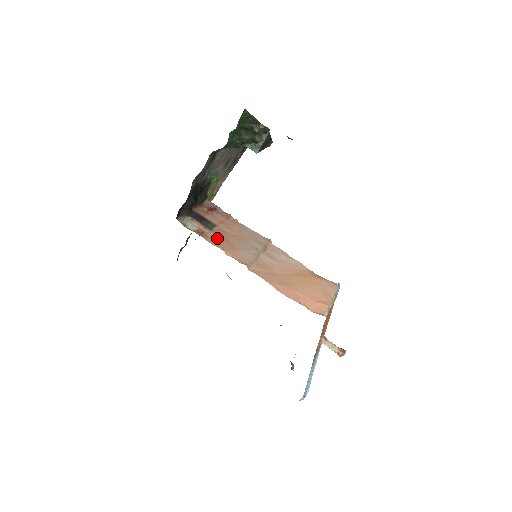
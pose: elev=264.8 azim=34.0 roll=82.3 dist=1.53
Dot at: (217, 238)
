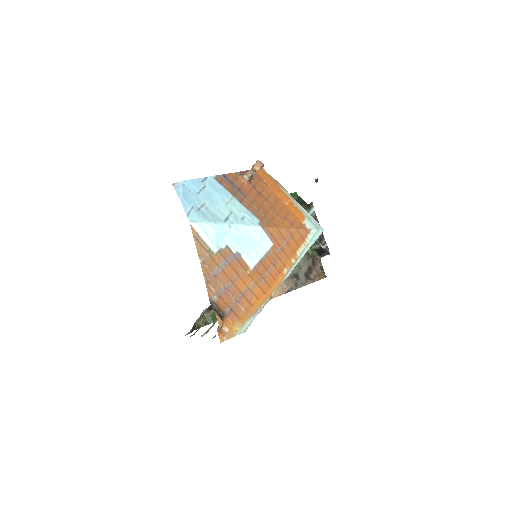
Dot at: occluded
